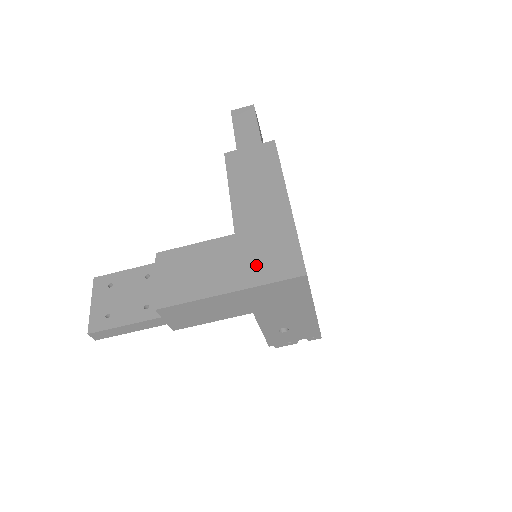
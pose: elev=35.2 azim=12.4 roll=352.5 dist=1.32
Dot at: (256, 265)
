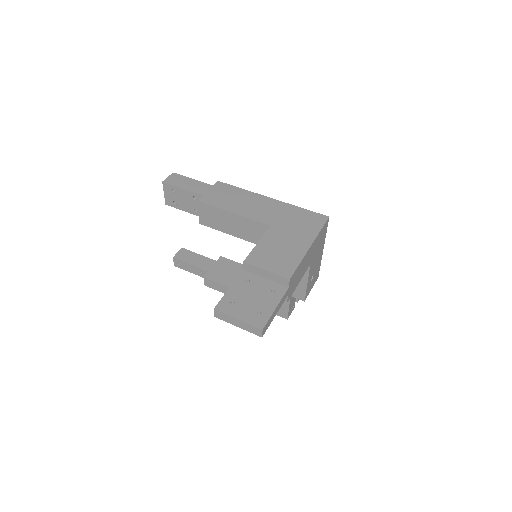
Dot at: (303, 229)
